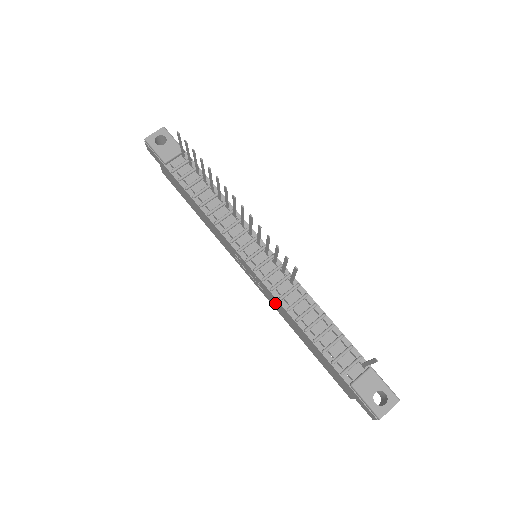
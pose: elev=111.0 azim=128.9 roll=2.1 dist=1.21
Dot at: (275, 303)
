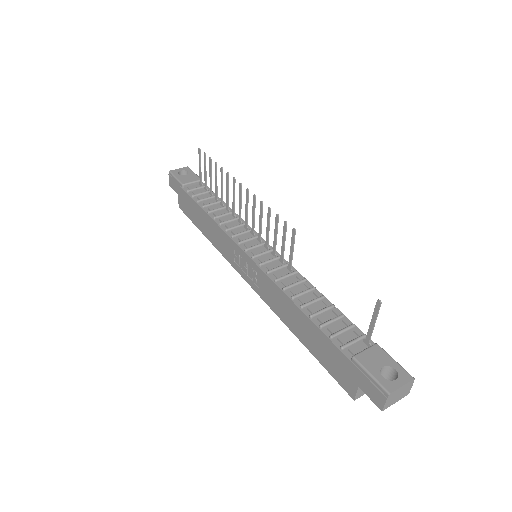
Dot at: (271, 294)
